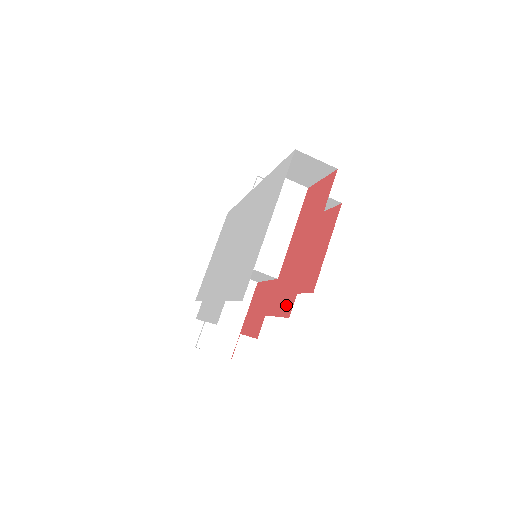
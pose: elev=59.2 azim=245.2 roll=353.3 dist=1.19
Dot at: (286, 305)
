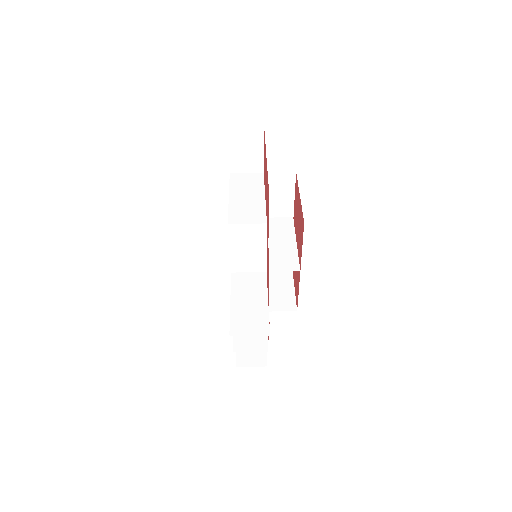
Dot at: (268, 199)
